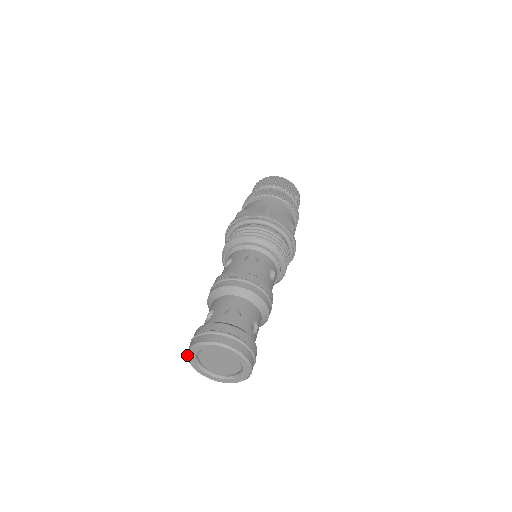
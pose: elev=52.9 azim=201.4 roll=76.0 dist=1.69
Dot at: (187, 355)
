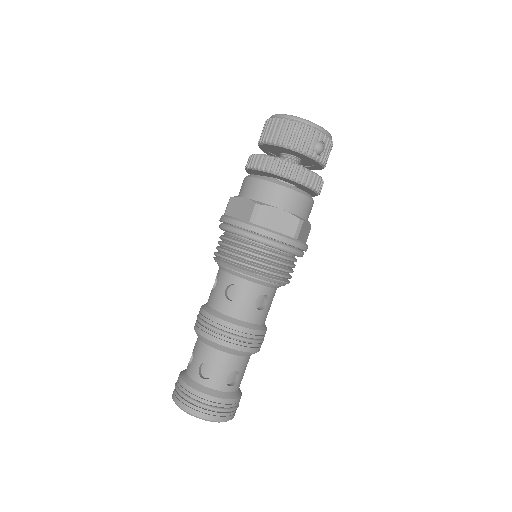
Dot at: occluded
